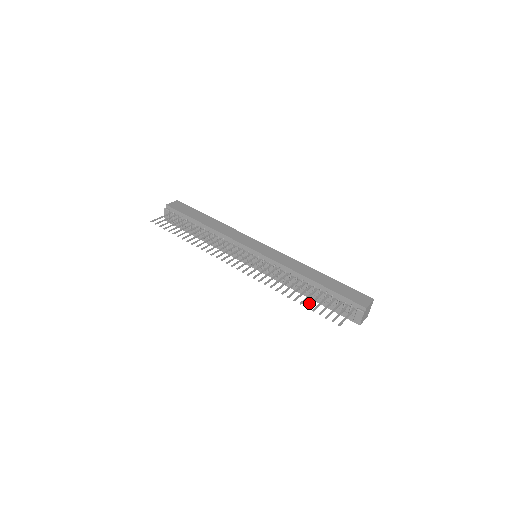
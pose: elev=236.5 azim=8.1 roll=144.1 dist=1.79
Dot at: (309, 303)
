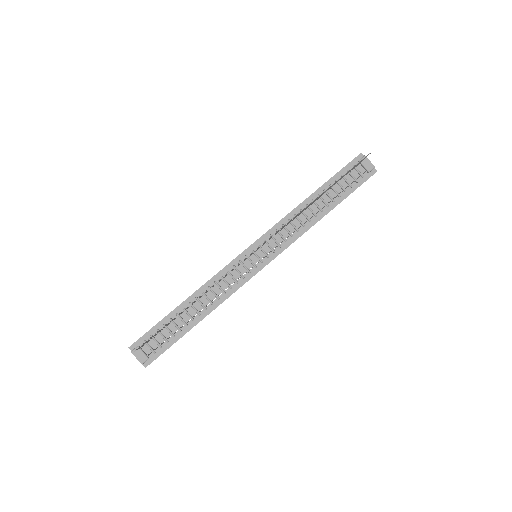
Dot at: (334, 183)
